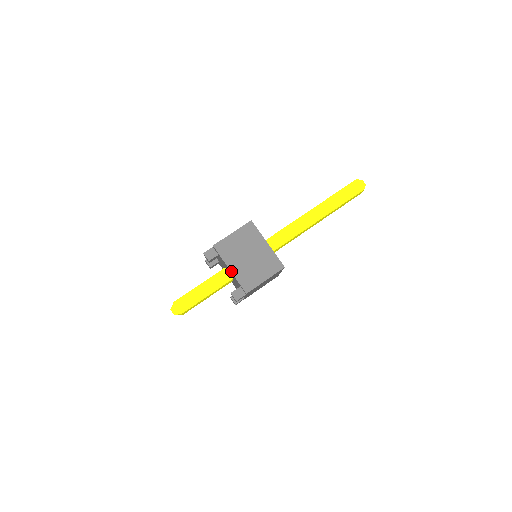
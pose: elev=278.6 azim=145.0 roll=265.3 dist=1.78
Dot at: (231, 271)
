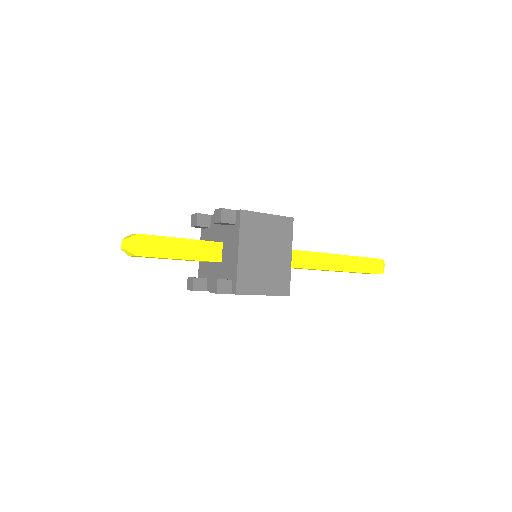
Dot at: (239, 255)
